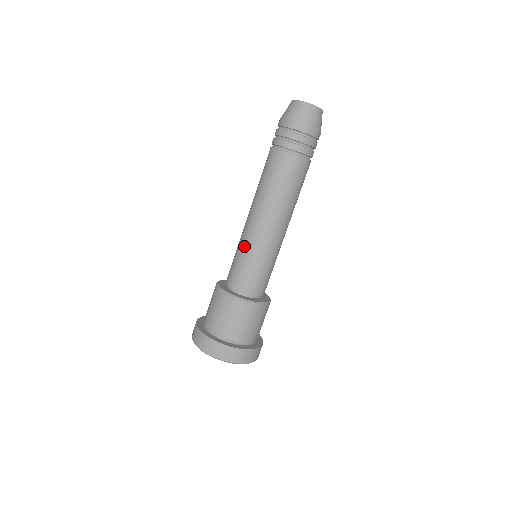
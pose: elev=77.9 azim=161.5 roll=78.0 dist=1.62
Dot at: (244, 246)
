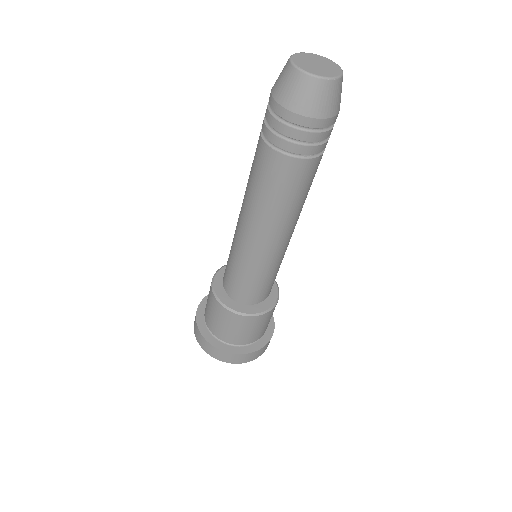
Dot at: (241, 261)
